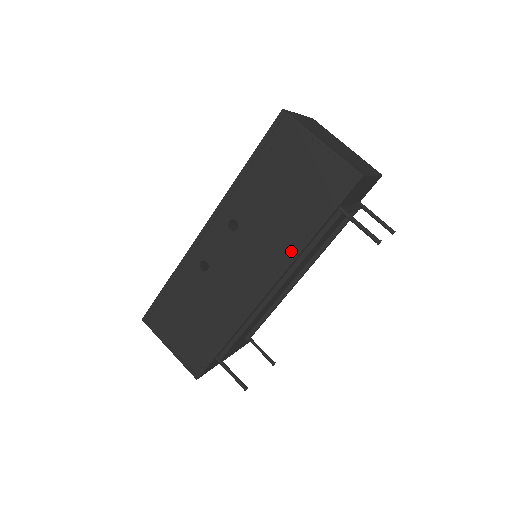
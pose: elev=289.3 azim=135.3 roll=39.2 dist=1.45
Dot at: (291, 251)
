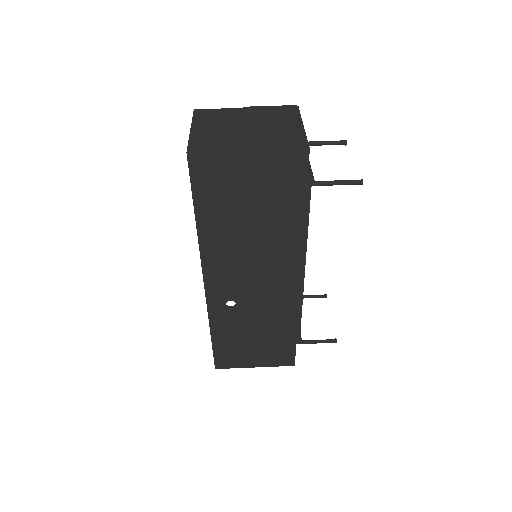
Dot at: (294, 244)
